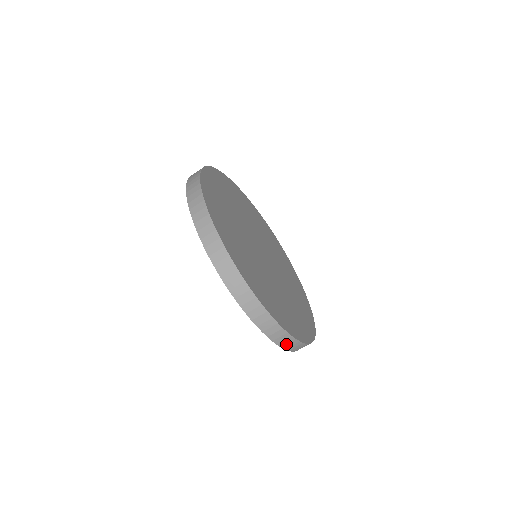
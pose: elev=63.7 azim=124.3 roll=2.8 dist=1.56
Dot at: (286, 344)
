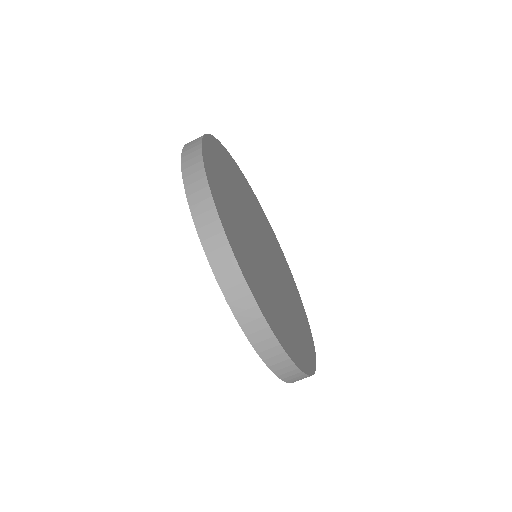
Dot at: (236, 300)
